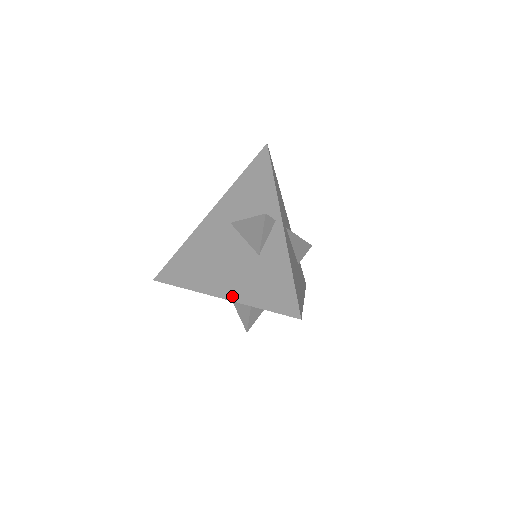
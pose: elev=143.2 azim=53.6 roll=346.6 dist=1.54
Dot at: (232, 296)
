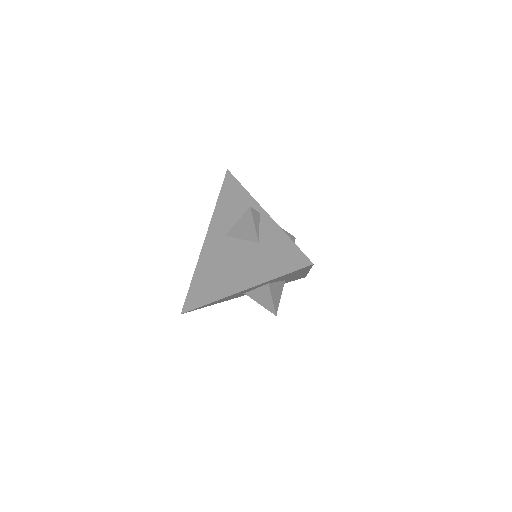
Dot at: (252, 283)
